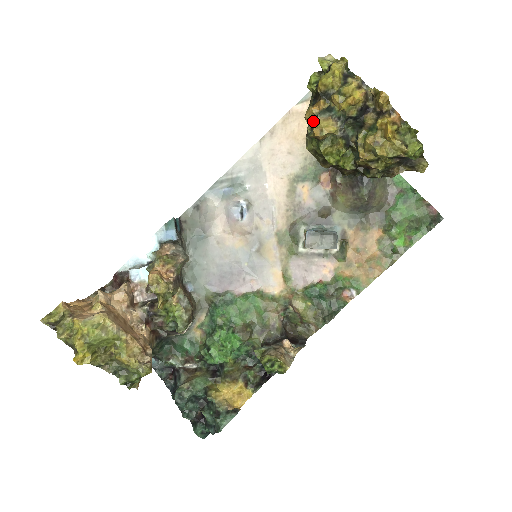
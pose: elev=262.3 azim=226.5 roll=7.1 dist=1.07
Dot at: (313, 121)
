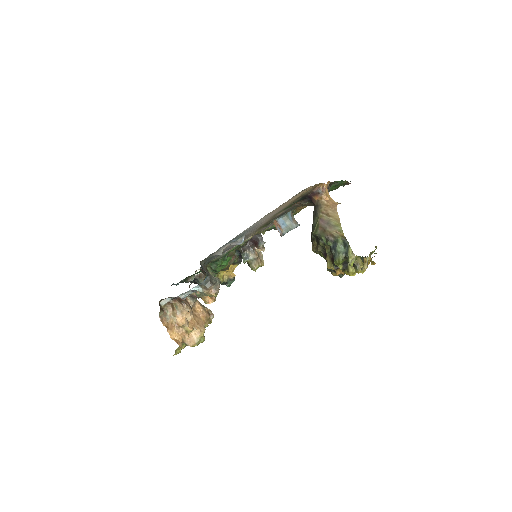
Dot at: occluded
